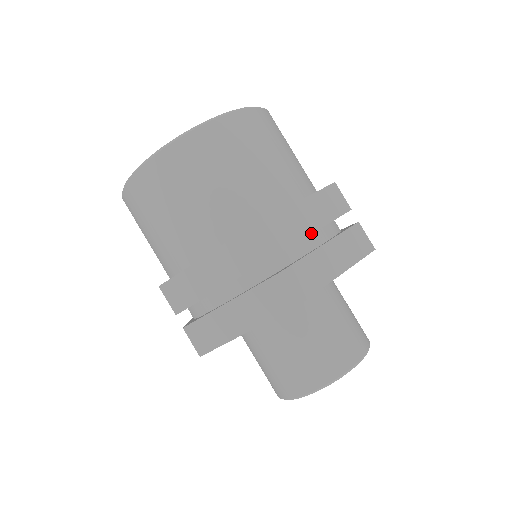
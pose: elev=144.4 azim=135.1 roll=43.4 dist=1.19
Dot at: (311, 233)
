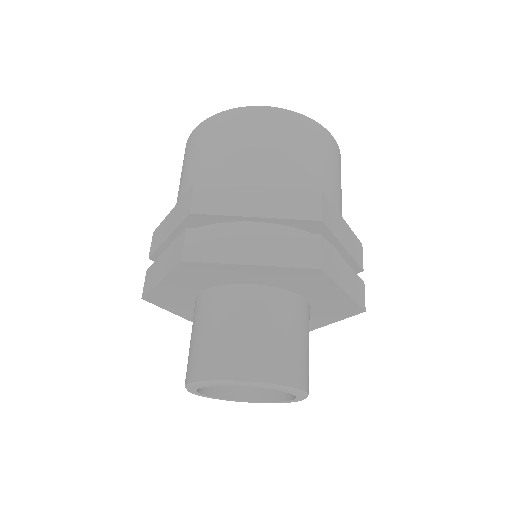
Dot at: (250, 216)
